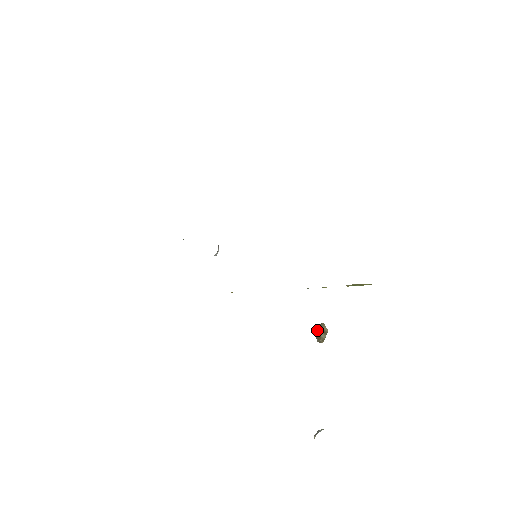
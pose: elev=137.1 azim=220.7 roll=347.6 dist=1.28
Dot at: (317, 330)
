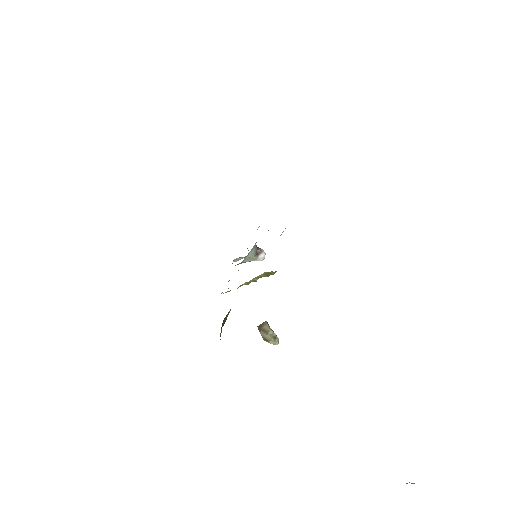
Dot at: (258, 328)
